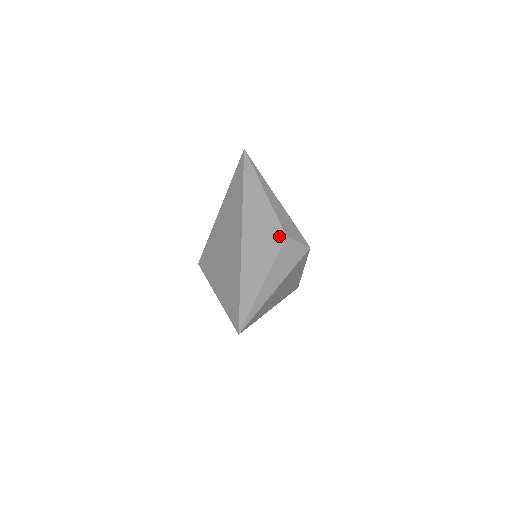
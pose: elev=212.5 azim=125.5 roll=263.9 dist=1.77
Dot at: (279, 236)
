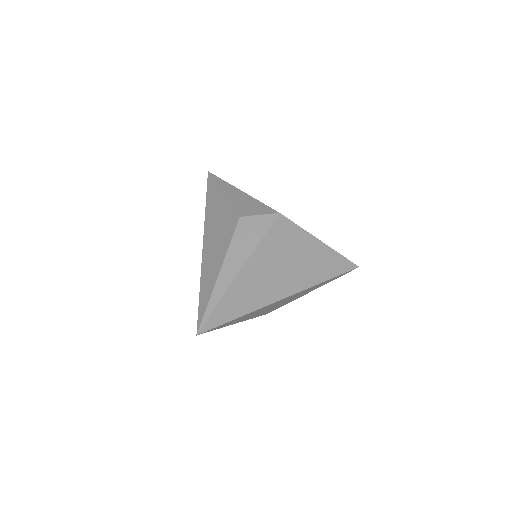
Dot at: (233, 221)
